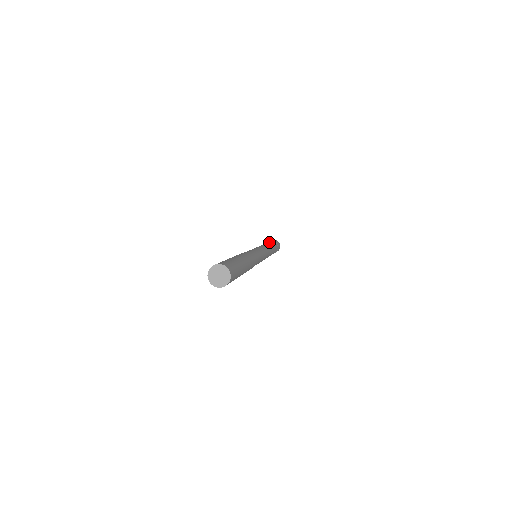
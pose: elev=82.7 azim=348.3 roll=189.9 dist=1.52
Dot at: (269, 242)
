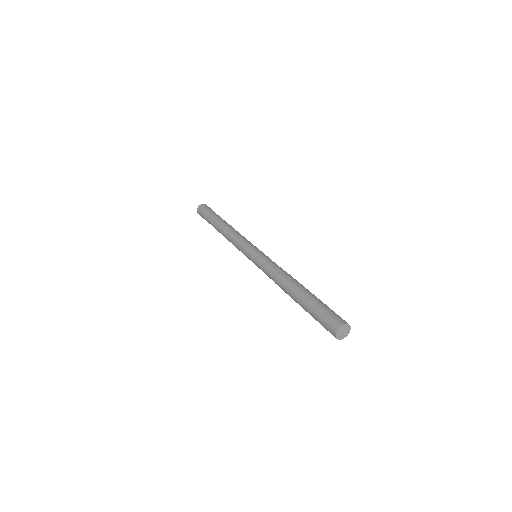
Dot at: (214, 218)
